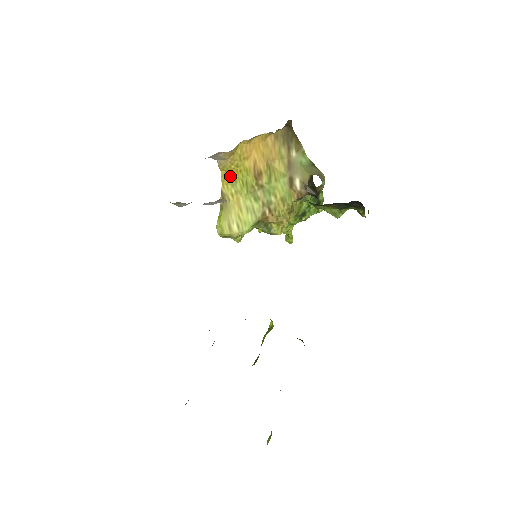
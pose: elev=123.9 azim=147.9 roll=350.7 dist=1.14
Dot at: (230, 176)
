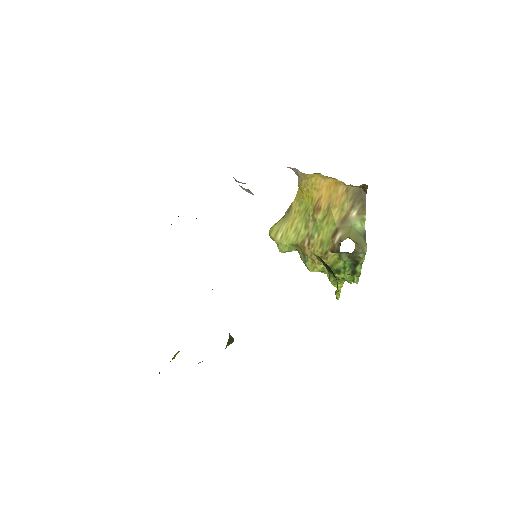
Dot at: (301, 196)
